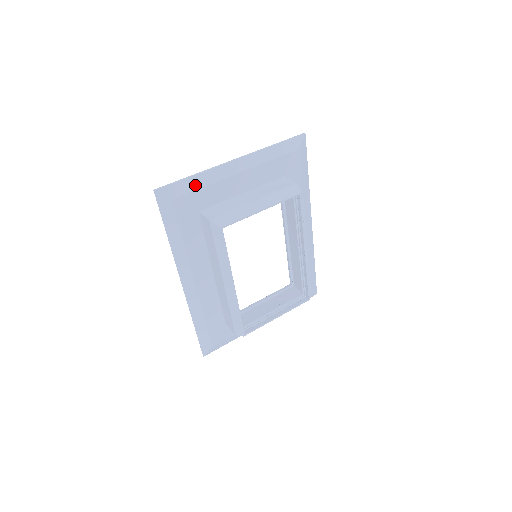
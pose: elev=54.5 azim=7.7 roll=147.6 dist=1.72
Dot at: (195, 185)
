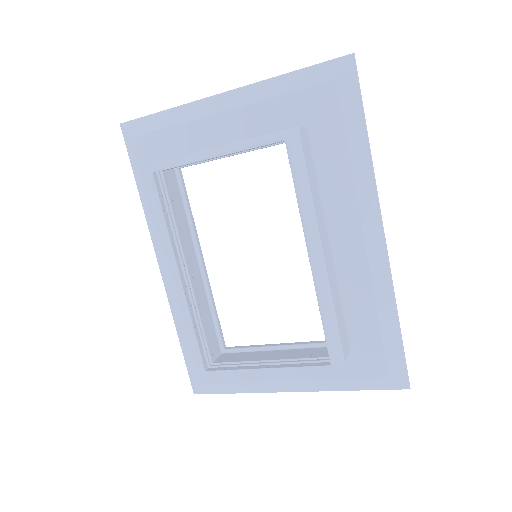
Dot at: (165, 122)
